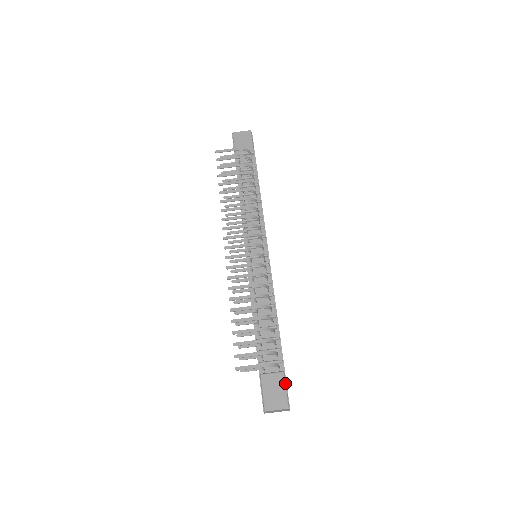
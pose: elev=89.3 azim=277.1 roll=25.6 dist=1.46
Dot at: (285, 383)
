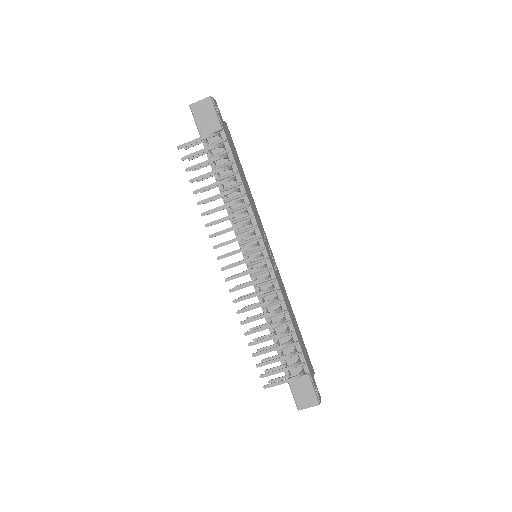
Dot at: (312, 384)
